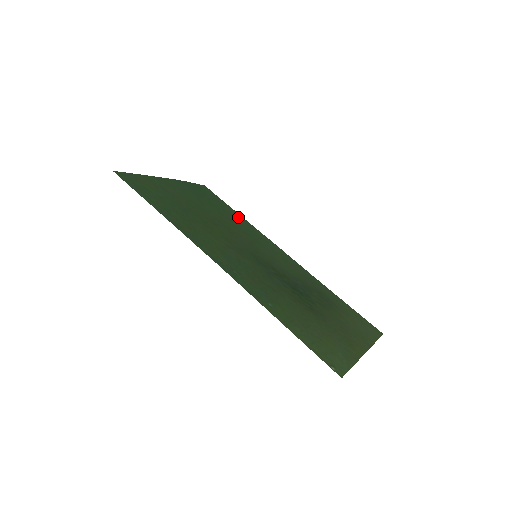
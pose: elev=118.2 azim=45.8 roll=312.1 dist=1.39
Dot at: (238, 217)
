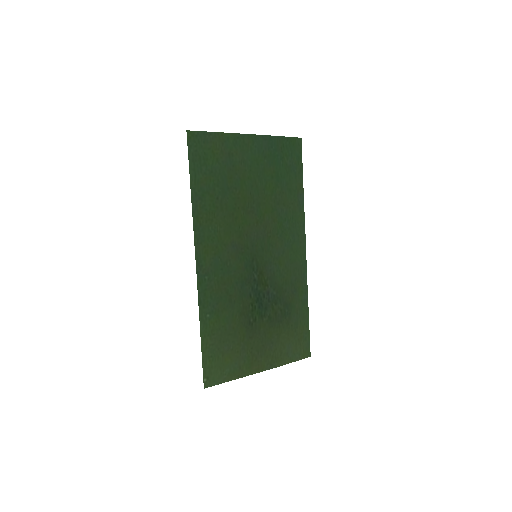
Dot at: (296, 194)
